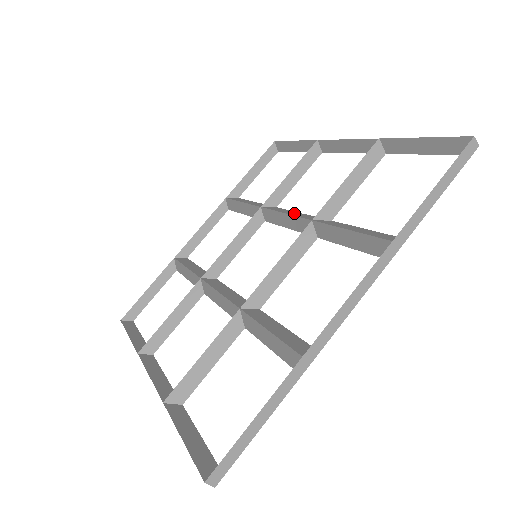
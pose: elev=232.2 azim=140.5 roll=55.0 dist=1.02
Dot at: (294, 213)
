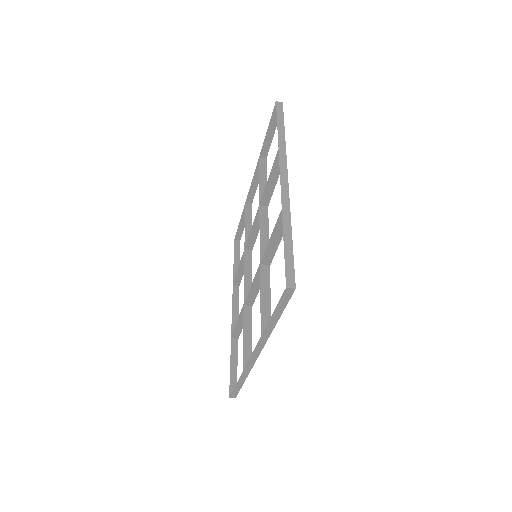
Dot at: (264, 235)
